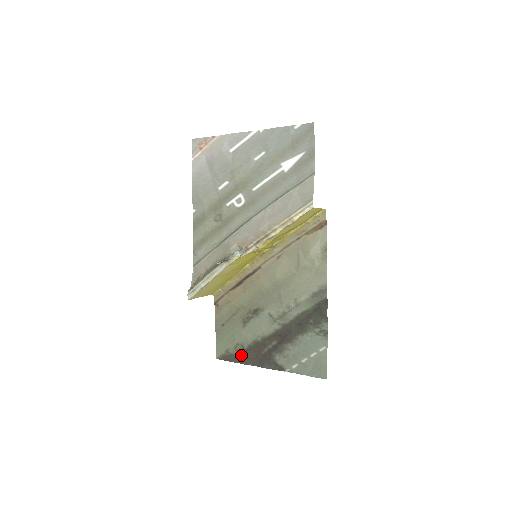
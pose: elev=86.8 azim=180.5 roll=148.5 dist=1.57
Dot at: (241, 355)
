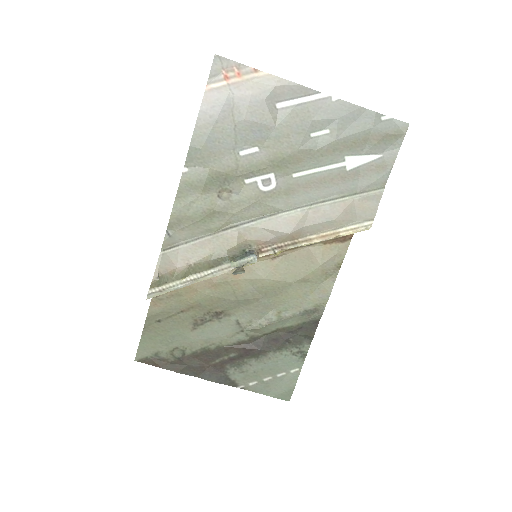
Dot at: (178, 362)
